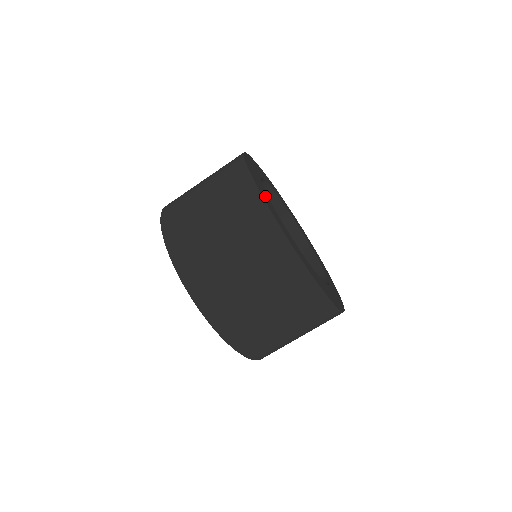
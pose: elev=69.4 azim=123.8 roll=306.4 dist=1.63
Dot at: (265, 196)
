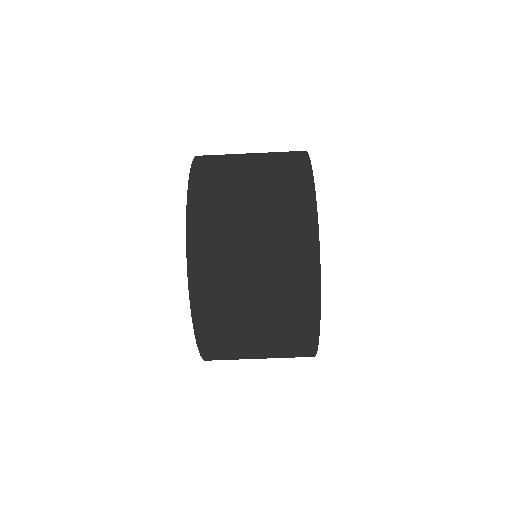
Dot at: occluded
